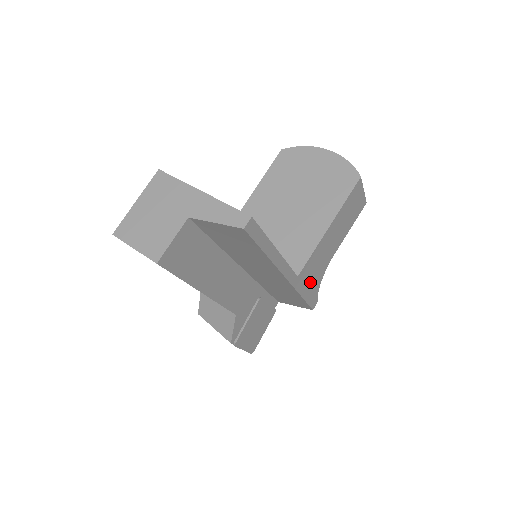
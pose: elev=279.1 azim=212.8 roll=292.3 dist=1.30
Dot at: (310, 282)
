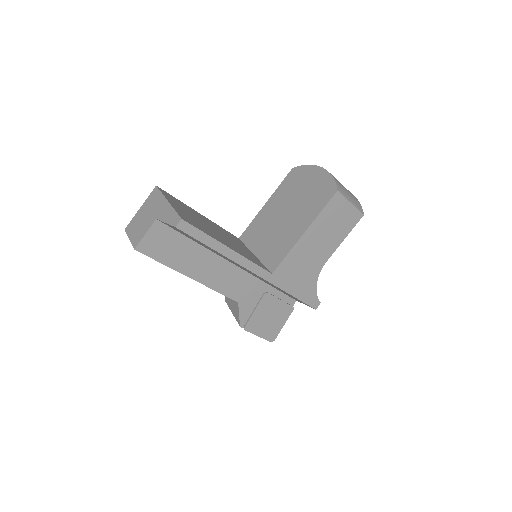
Dot at: (297, 282)
